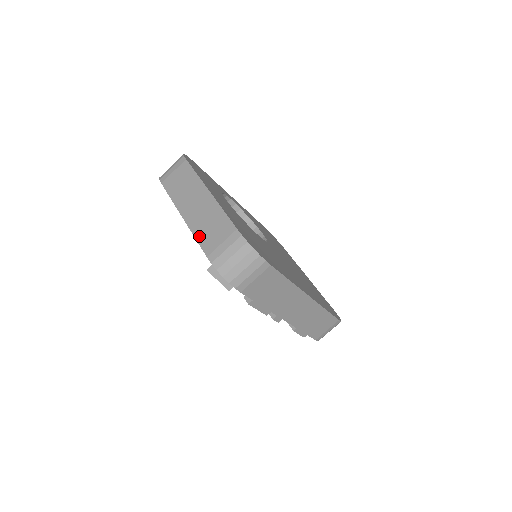
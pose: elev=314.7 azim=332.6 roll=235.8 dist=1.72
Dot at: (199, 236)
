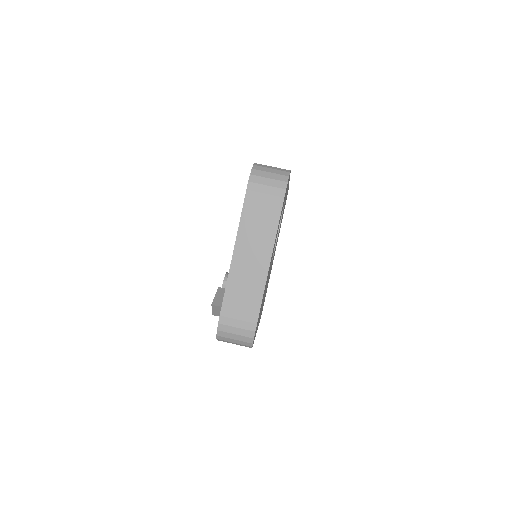
Dot at: (230, 291)
